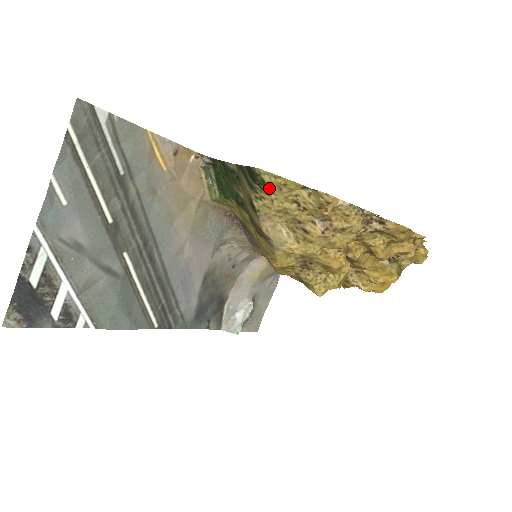
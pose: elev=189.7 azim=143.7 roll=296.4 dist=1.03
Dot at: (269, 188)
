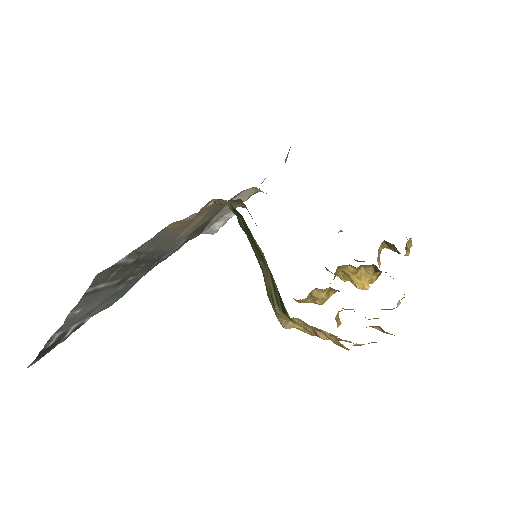
Dot at: occluded
